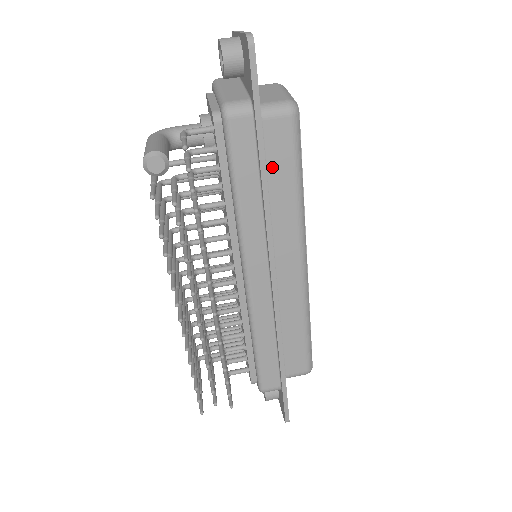
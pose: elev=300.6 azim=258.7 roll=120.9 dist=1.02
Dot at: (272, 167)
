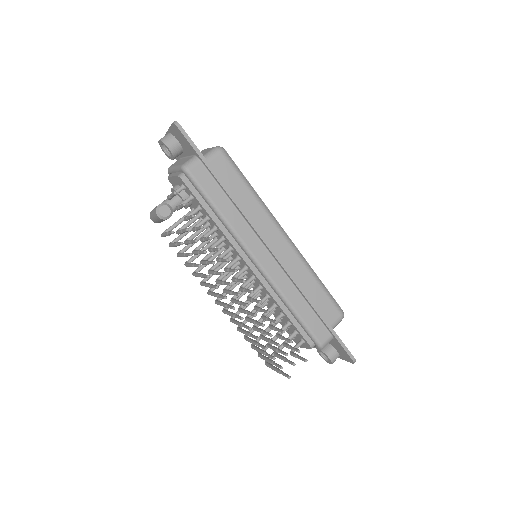
Dot at: (229, 187)
